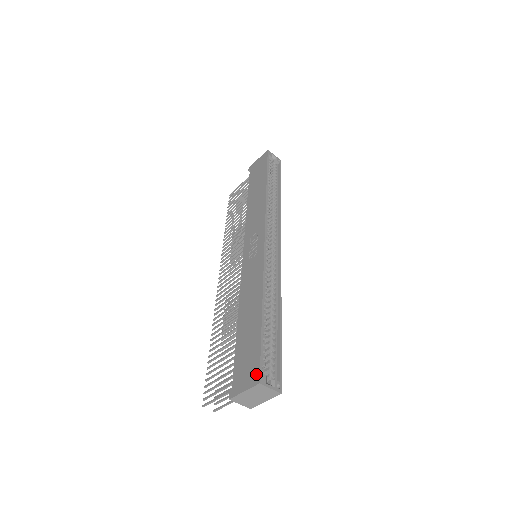
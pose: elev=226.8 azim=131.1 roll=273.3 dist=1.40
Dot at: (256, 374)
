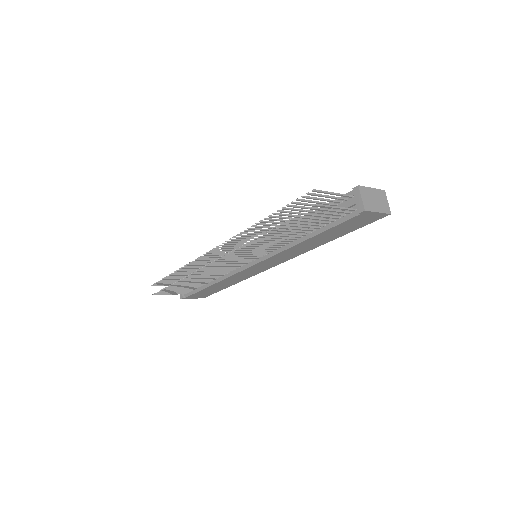
Dot at: occluded
